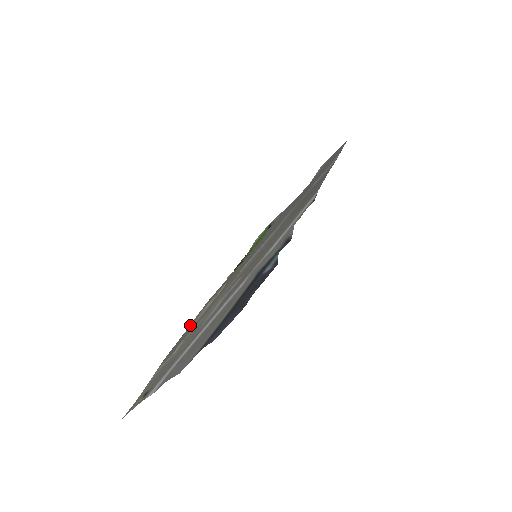
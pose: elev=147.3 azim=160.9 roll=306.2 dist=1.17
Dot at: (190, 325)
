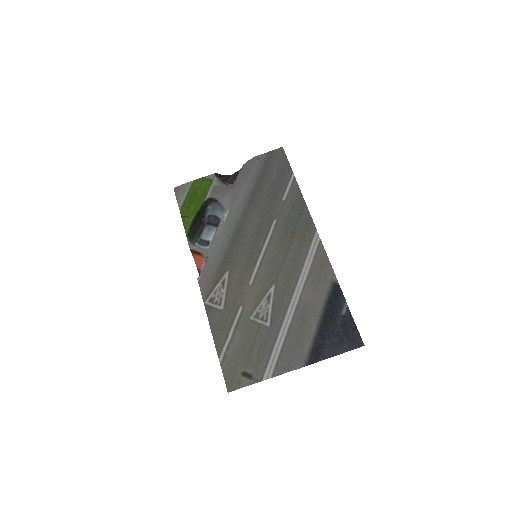
Dot at: (206, 306)
